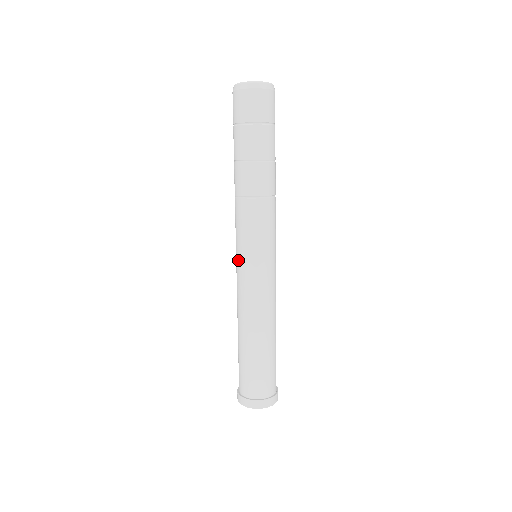
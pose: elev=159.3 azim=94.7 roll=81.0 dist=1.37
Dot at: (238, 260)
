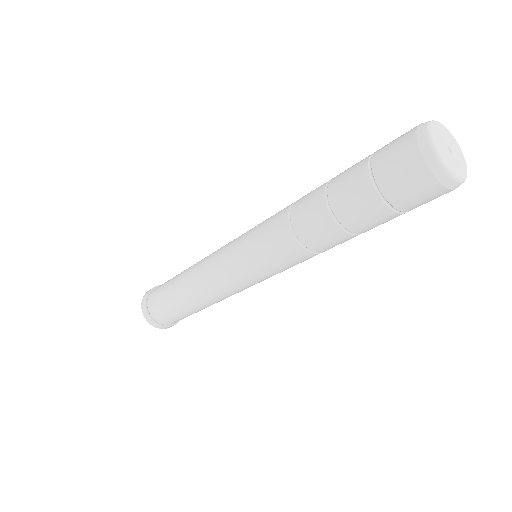
Dot at: (250, 279)
